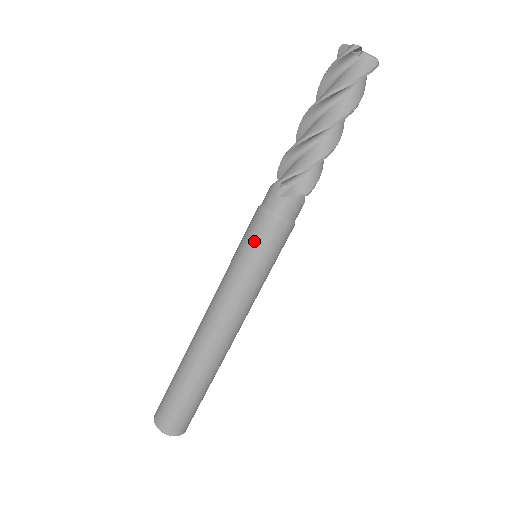
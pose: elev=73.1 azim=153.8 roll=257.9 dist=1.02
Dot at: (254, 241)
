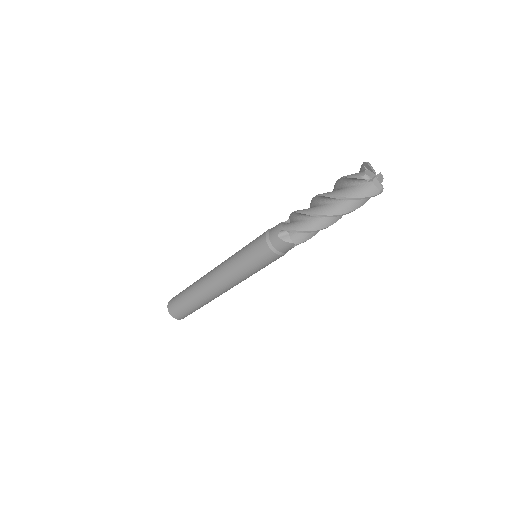
Dot at: occluded
